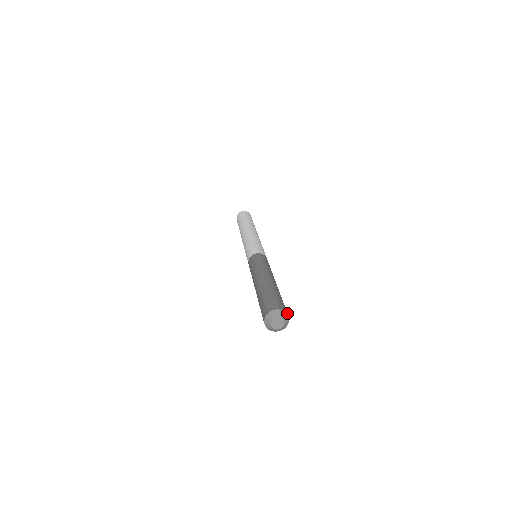
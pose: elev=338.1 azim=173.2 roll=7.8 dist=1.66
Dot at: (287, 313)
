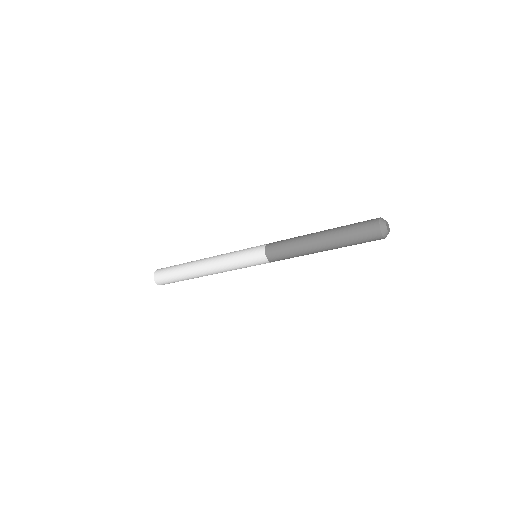
Dot at: occluded
